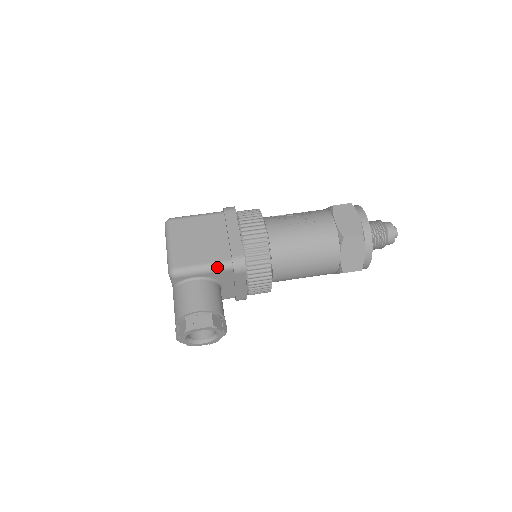
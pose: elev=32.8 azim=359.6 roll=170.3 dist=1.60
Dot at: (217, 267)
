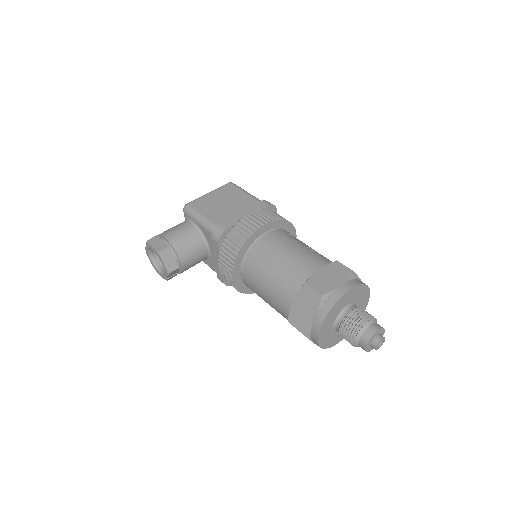
Dot at: (207, 224)
